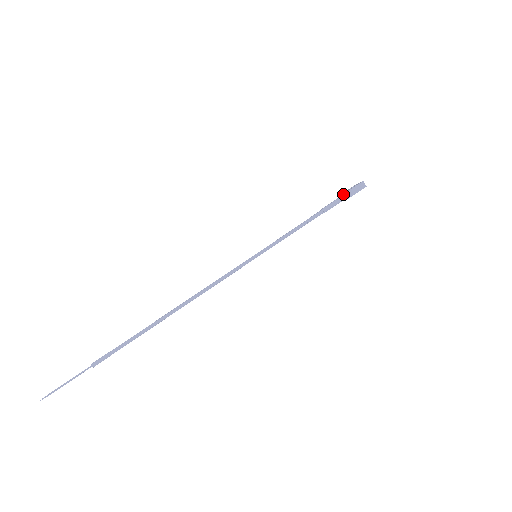
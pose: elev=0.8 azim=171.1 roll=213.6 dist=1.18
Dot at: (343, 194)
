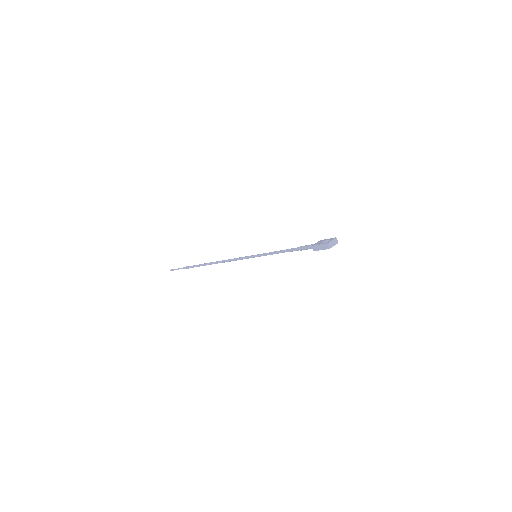
Dot at: (314, 244)
